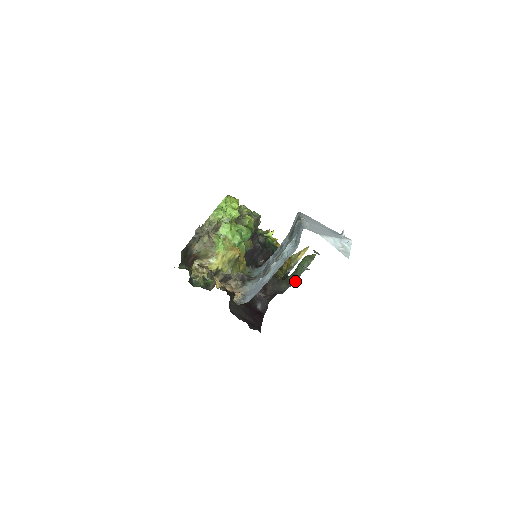
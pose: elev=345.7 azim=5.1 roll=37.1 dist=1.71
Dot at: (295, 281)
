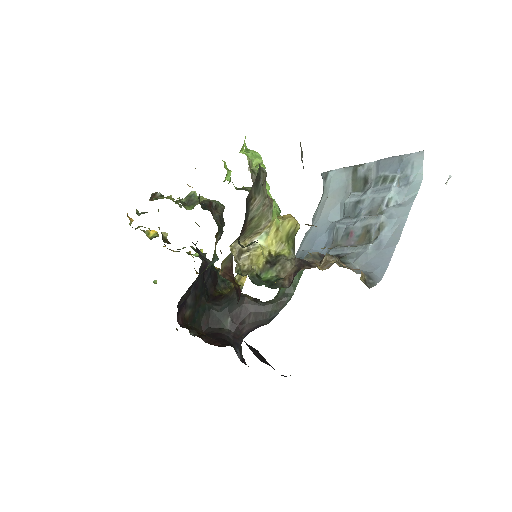
Dot at: (292, 295)
